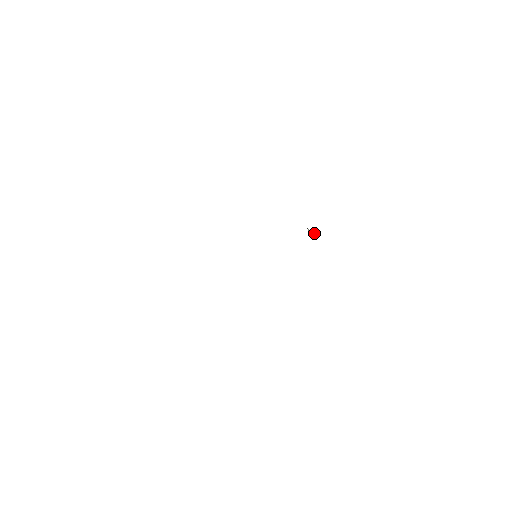
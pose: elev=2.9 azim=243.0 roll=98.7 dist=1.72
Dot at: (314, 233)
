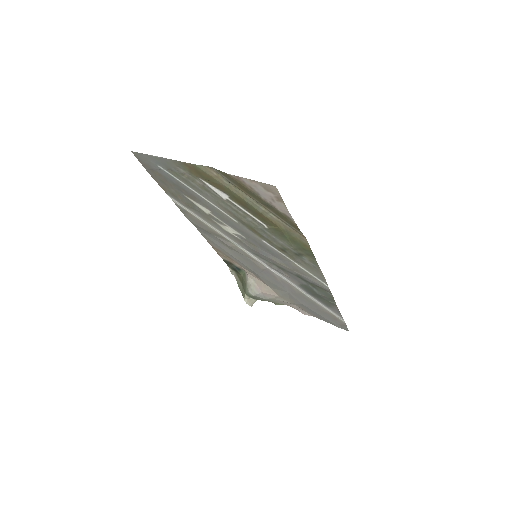
Dot at: (252, 302)
